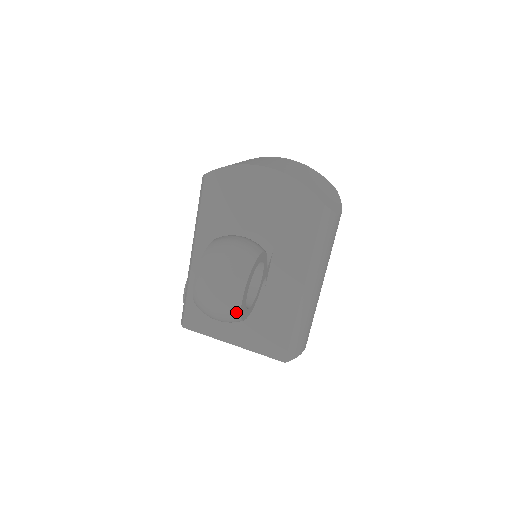
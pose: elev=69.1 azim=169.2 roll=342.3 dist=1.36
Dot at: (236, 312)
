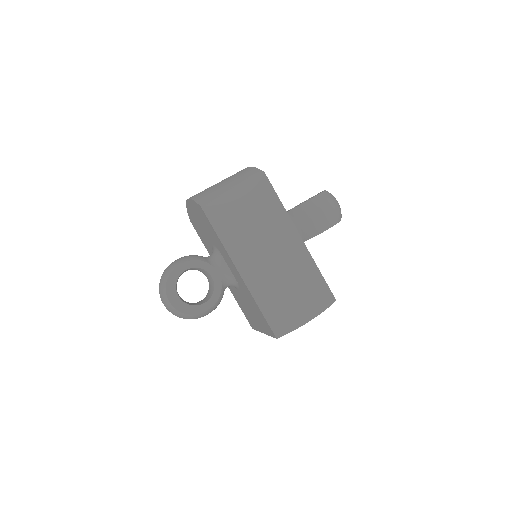
Dot at: (176, 311)
